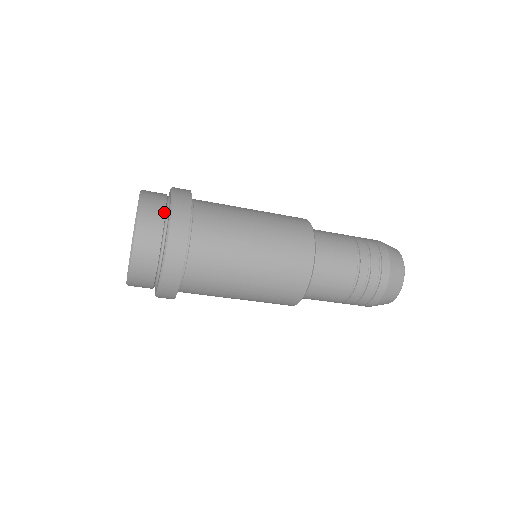
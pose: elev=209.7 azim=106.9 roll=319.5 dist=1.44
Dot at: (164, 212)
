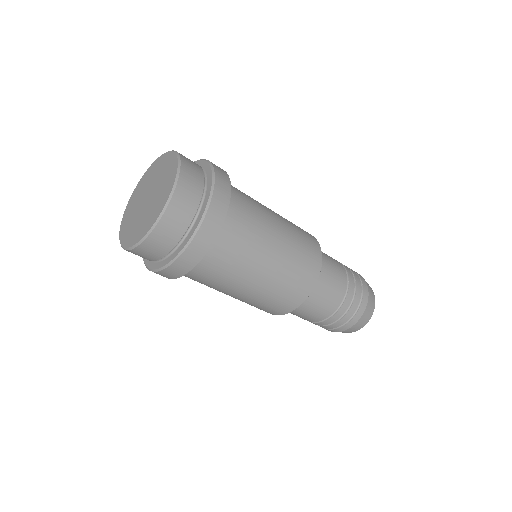
Dot at: (203, 183)
